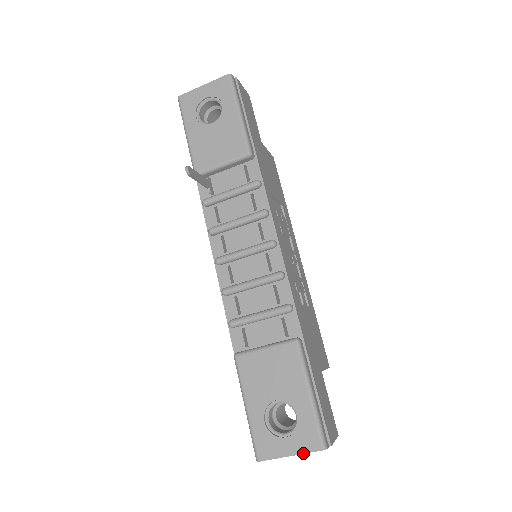
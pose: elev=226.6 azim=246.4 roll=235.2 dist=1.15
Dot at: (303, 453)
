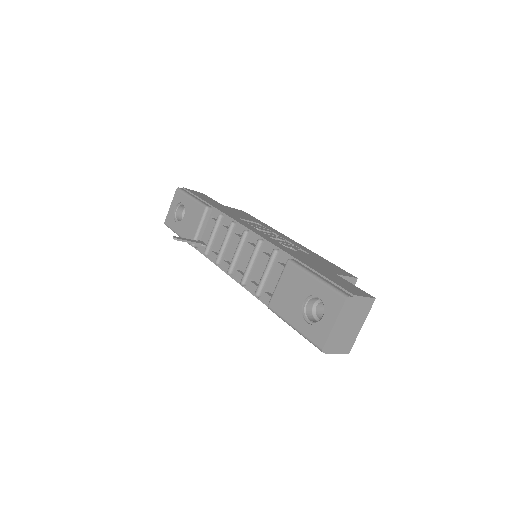
Dot at: (338, 314)
